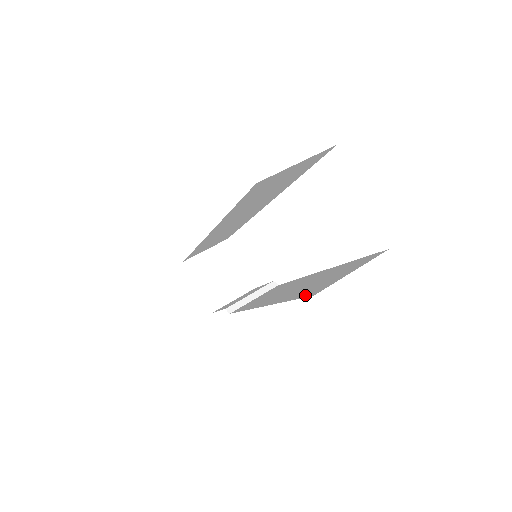
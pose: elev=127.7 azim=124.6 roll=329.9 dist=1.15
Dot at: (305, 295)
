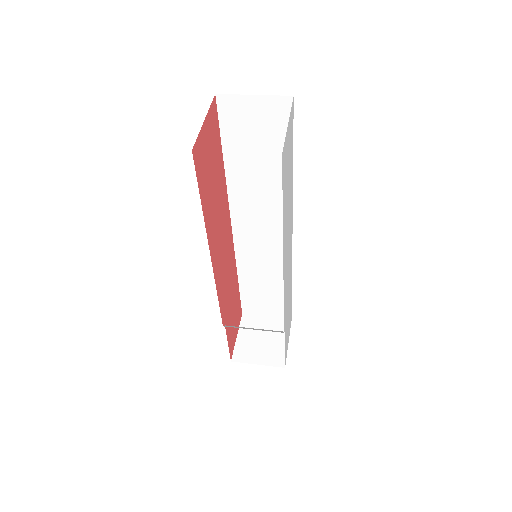
Dot at: occluded
